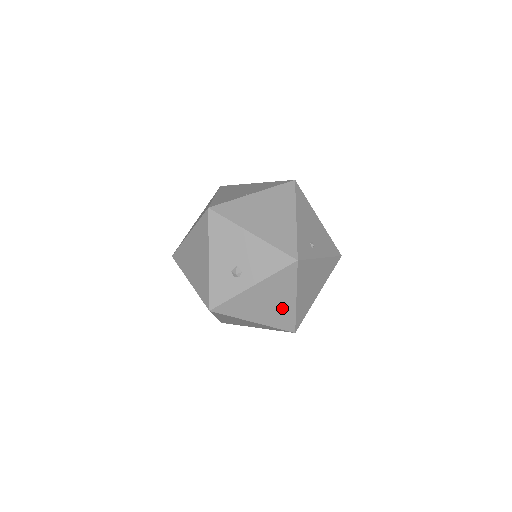
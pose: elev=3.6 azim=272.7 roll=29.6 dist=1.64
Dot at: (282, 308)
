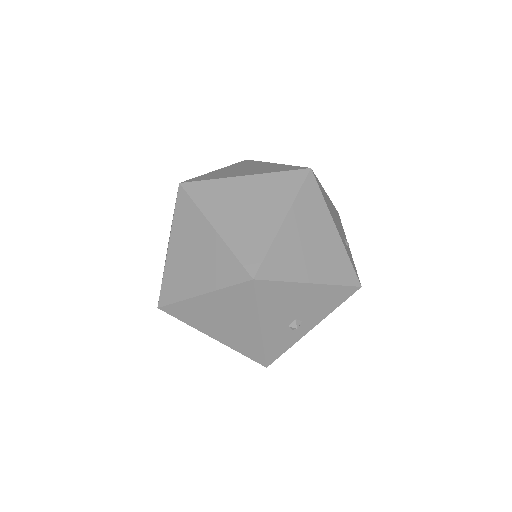
Dot at: occluded
